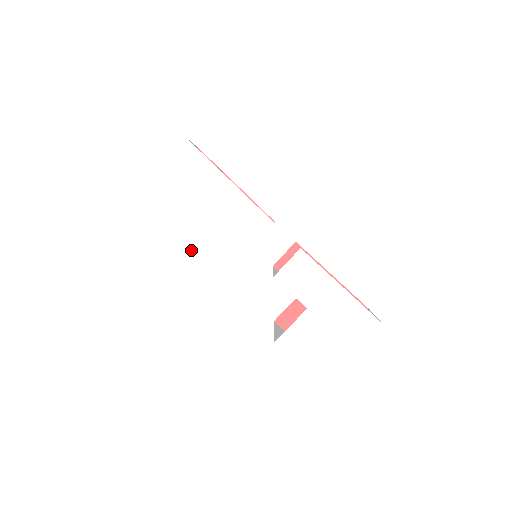
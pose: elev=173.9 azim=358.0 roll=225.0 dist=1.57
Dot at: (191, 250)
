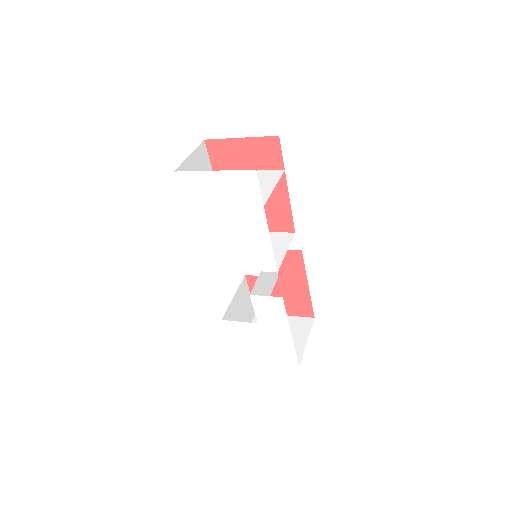
Dot at: (203, 238)
